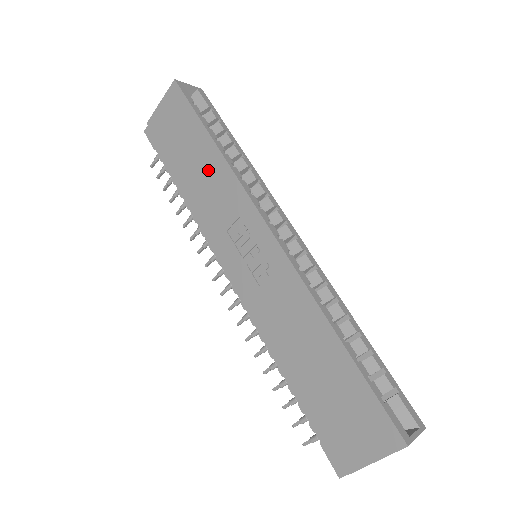
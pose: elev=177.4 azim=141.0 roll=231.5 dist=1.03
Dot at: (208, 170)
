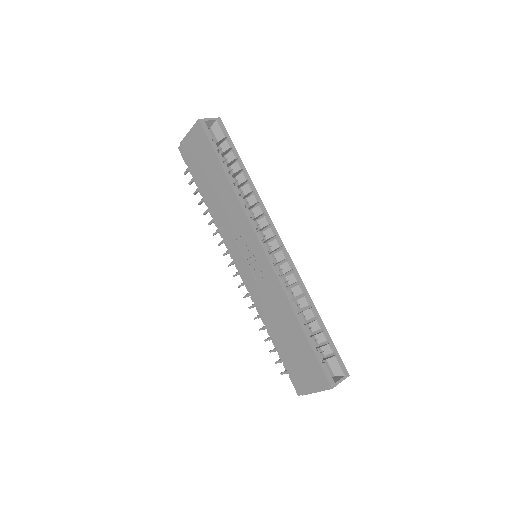
Dot at: (223, 195)
